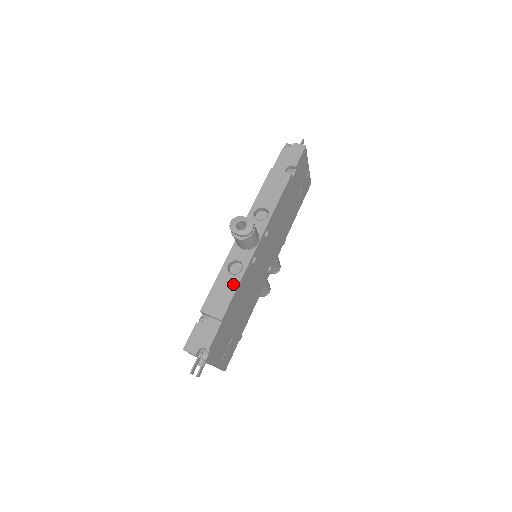
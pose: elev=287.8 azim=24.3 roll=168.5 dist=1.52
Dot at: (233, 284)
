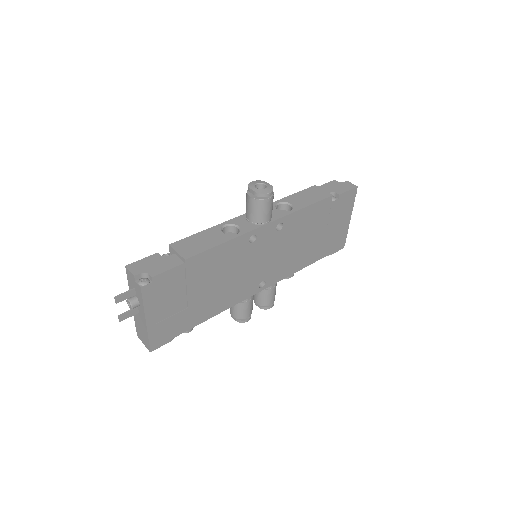
Dot at: (219, 240)
